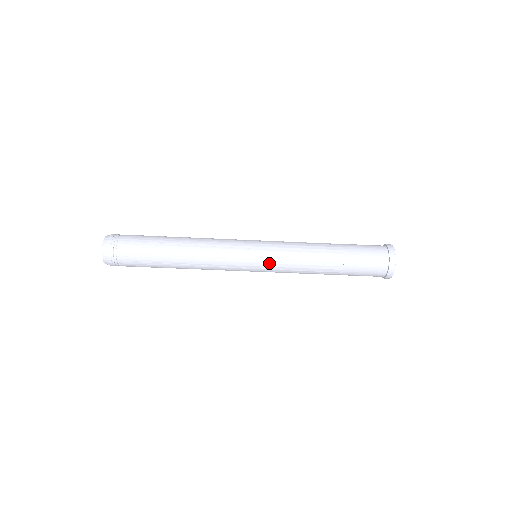
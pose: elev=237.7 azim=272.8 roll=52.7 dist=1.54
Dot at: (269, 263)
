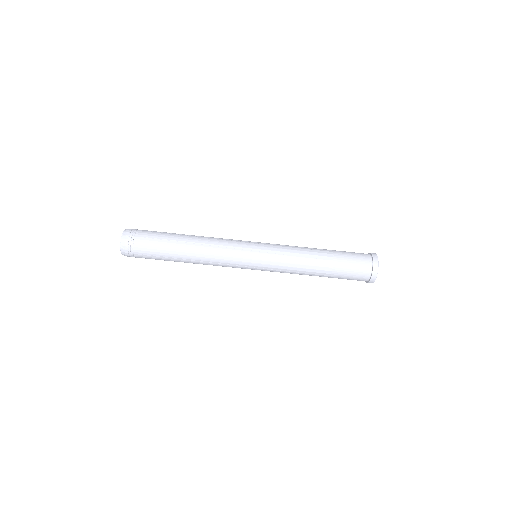
Dot at: (267, 264)
